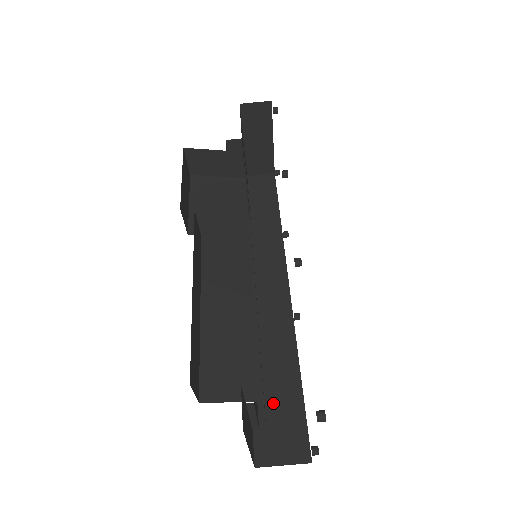
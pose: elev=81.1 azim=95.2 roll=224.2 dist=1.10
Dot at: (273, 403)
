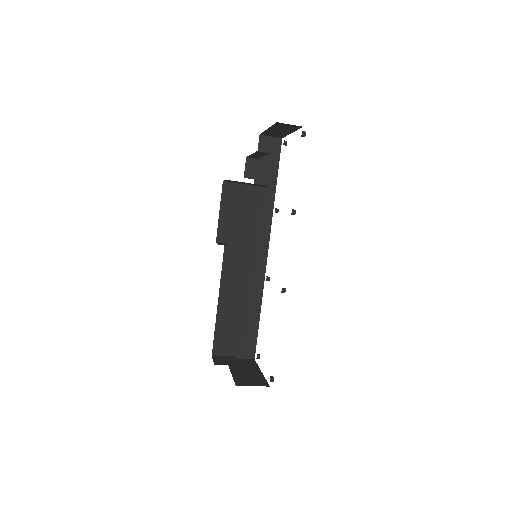
Dot at: occluded
